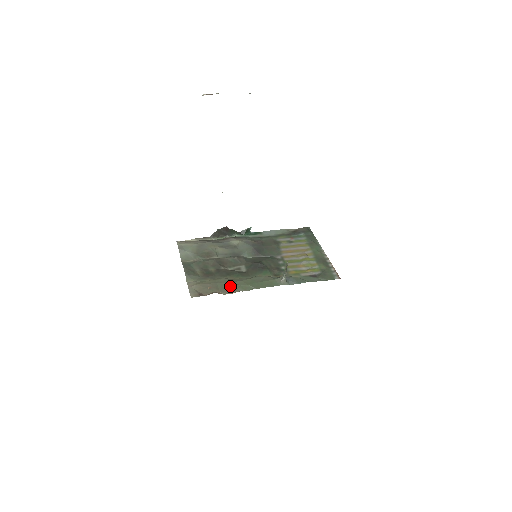
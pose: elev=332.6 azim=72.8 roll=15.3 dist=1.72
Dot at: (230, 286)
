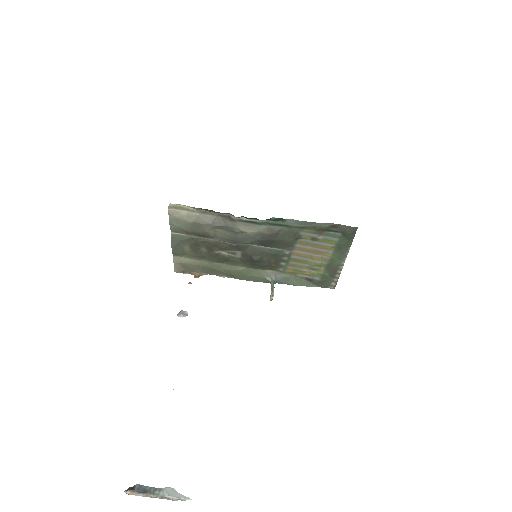
Dot at: (215, 271)
